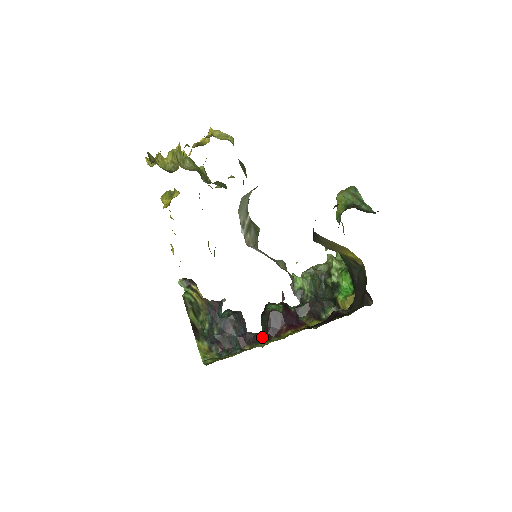
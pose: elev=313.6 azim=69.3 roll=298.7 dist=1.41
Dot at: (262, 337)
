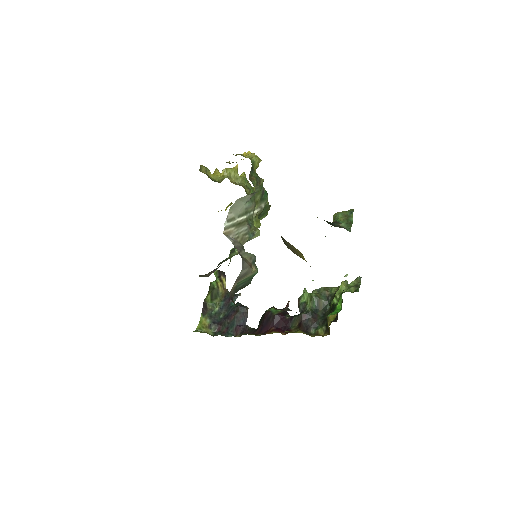
Dot at: (253, 332)
